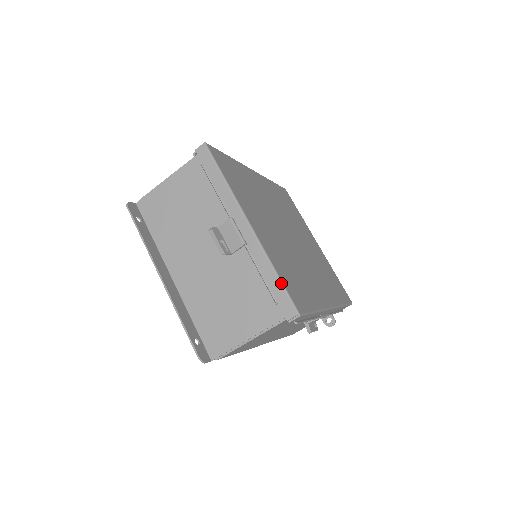
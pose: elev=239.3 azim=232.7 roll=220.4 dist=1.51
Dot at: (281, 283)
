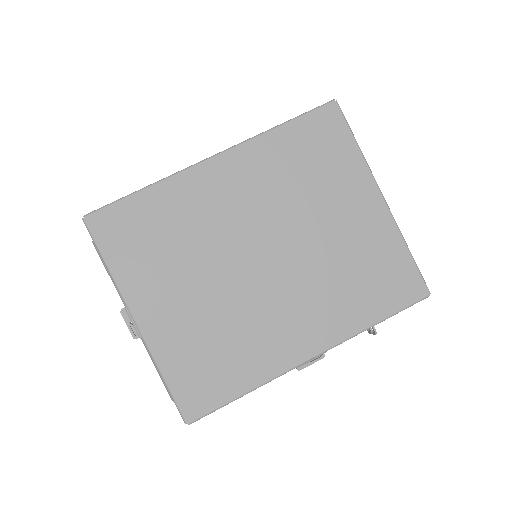
Dot at: (168, 390)
